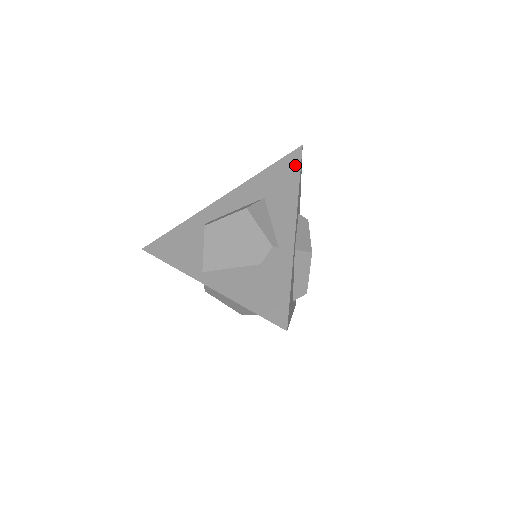
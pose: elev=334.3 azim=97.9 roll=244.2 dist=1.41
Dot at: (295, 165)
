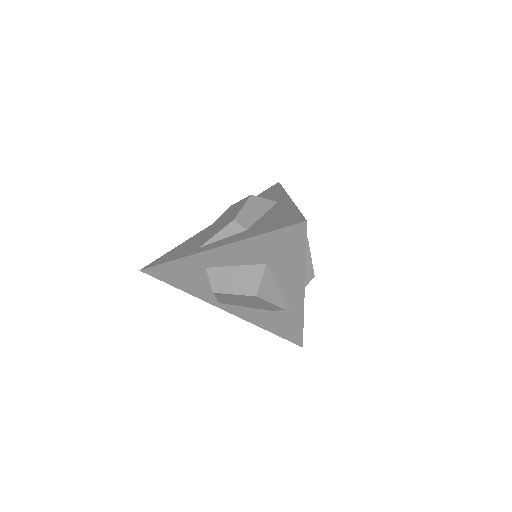
Dot at: (299, 242)
